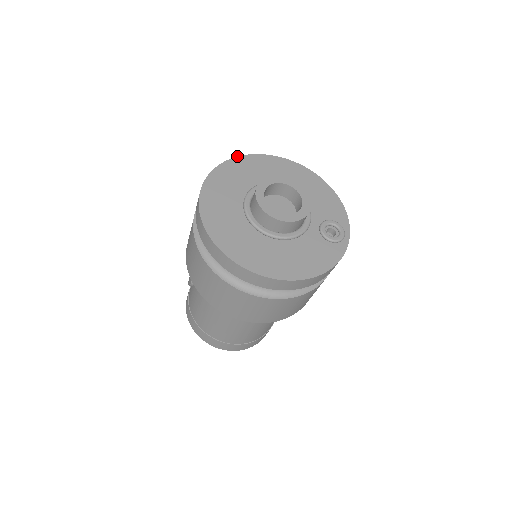
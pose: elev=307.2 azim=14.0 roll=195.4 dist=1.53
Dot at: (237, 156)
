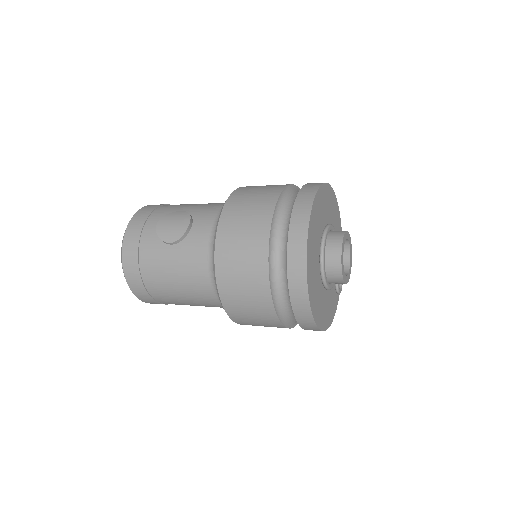
Dot at: (323, 183)
